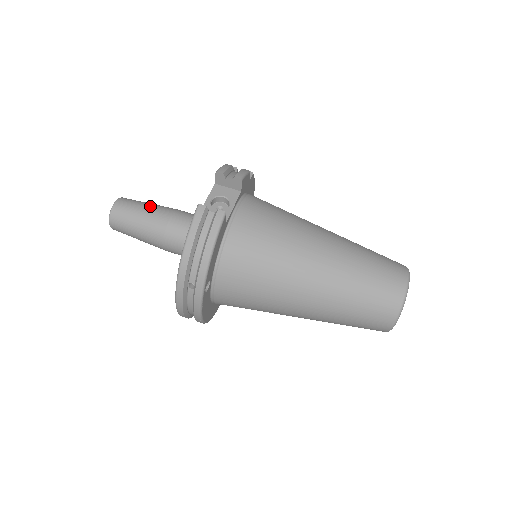
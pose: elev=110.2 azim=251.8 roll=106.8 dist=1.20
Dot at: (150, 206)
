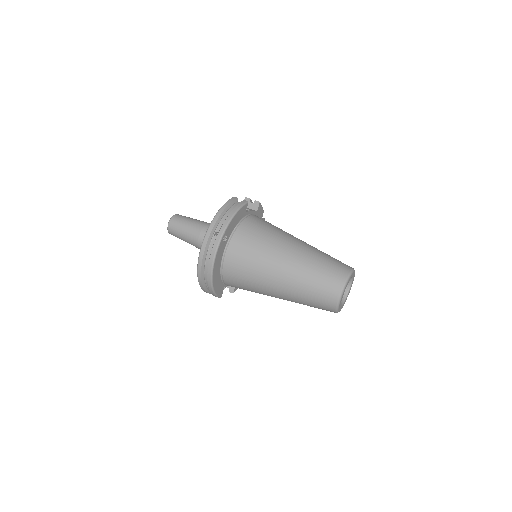
Dot at: occluded
